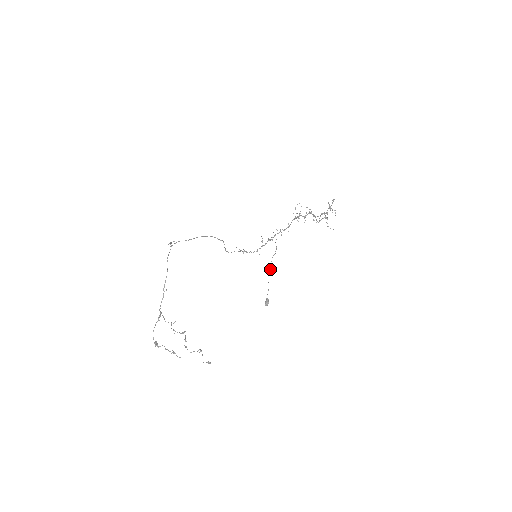
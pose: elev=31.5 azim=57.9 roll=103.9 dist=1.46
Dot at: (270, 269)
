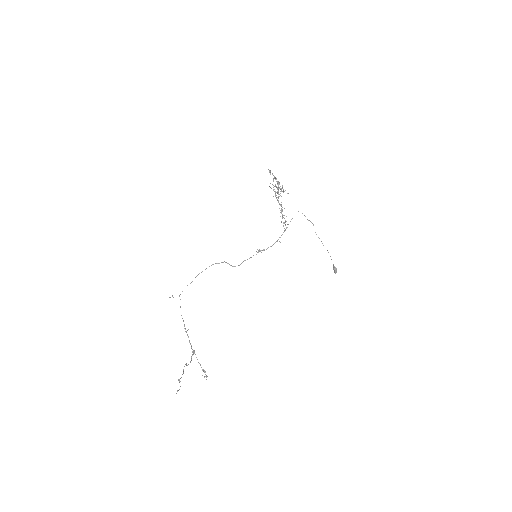
Dot at: occluded
